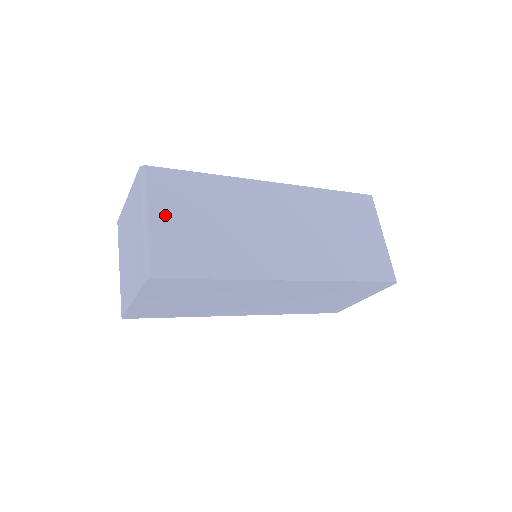
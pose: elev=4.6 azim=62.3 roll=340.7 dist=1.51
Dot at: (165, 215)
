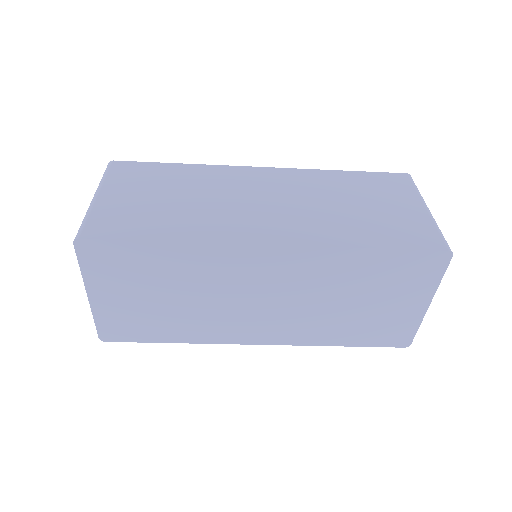
Dot at: (117, 192)
